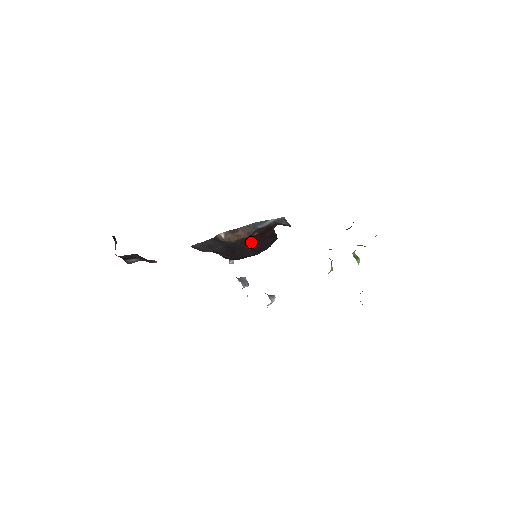
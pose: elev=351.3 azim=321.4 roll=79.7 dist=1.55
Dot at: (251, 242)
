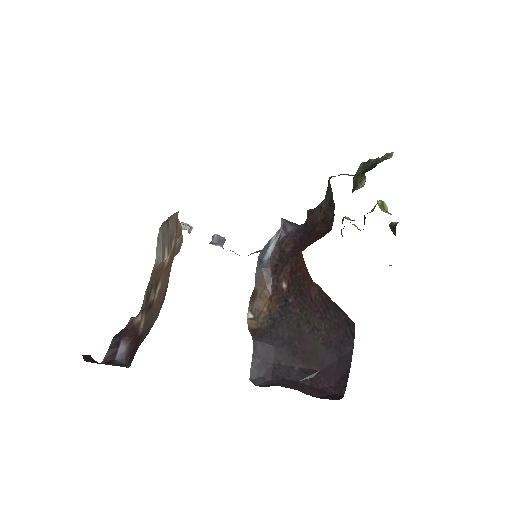
Dot at: (302, 317)
